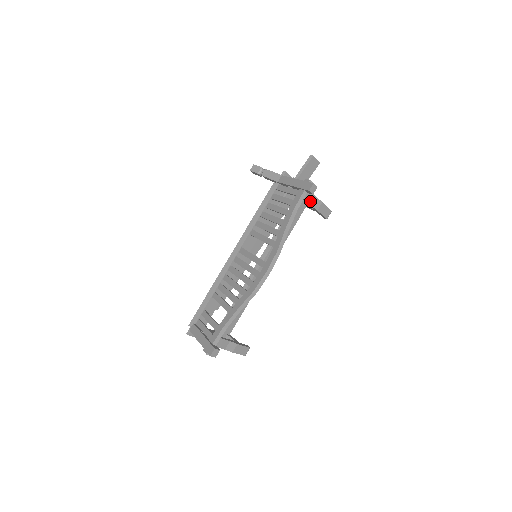
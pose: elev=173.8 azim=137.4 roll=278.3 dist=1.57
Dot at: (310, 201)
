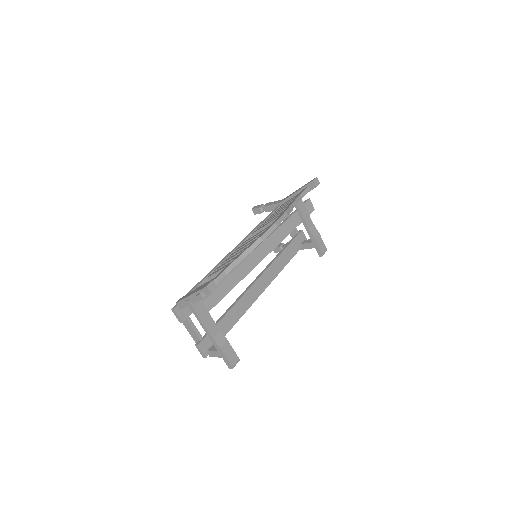
Dot at: (309, 224)
